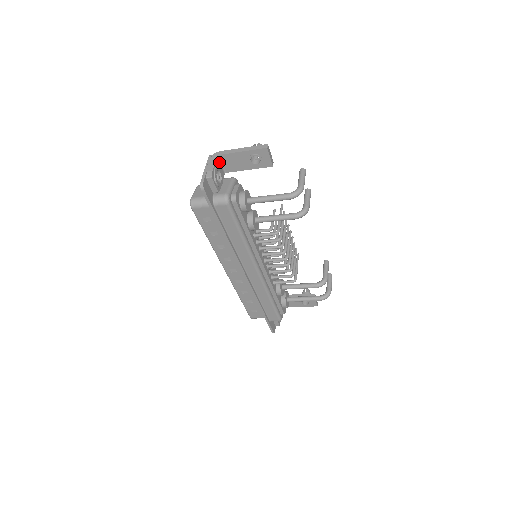
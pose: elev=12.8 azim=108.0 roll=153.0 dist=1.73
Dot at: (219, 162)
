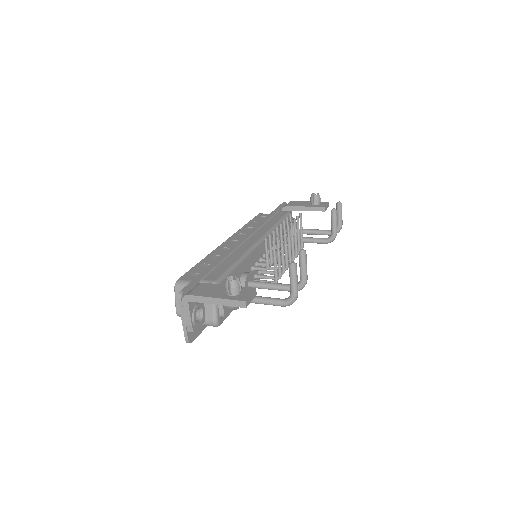
Dot at: occluded
